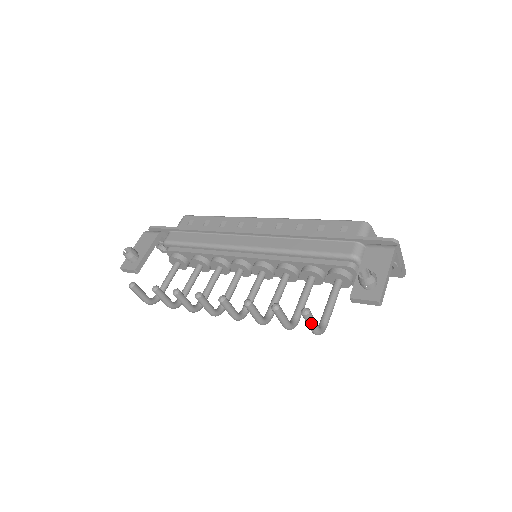
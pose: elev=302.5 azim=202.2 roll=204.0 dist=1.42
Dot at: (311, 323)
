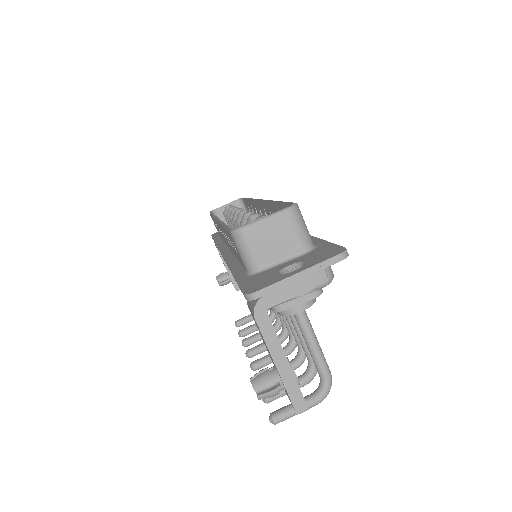
Dot at: (294, 415)
